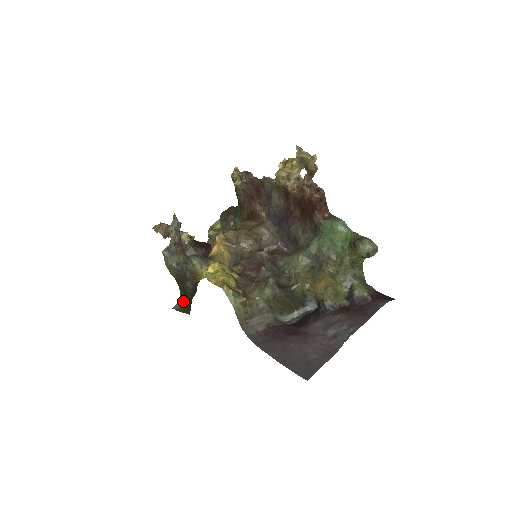
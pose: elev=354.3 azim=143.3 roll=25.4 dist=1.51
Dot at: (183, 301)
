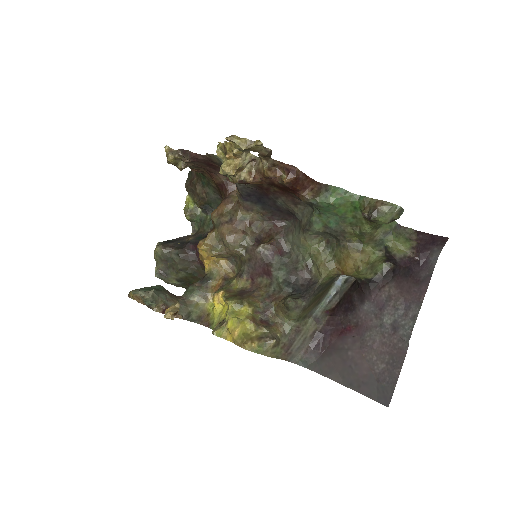
Dot at: occluded
